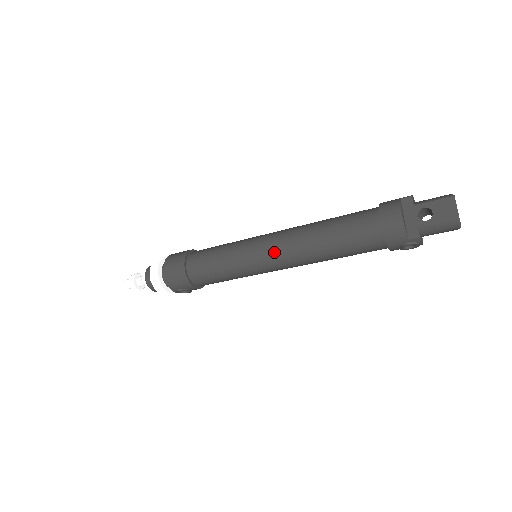
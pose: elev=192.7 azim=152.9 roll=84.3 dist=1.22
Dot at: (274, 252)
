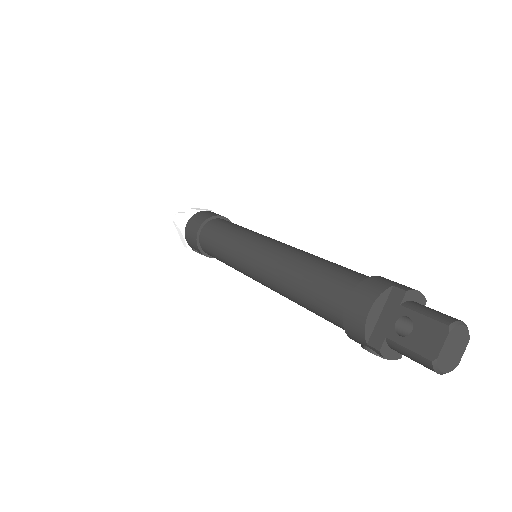
Dot at: (255, 264)
